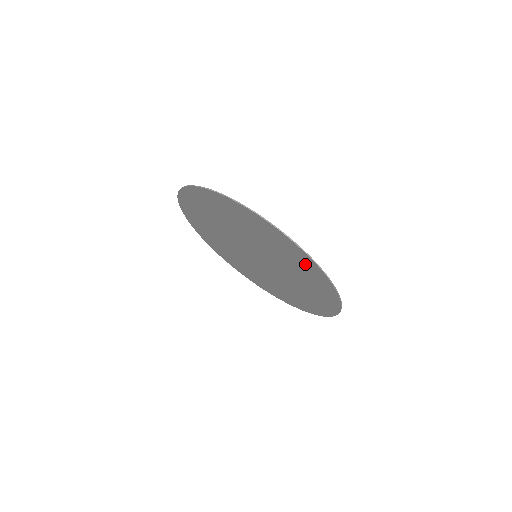
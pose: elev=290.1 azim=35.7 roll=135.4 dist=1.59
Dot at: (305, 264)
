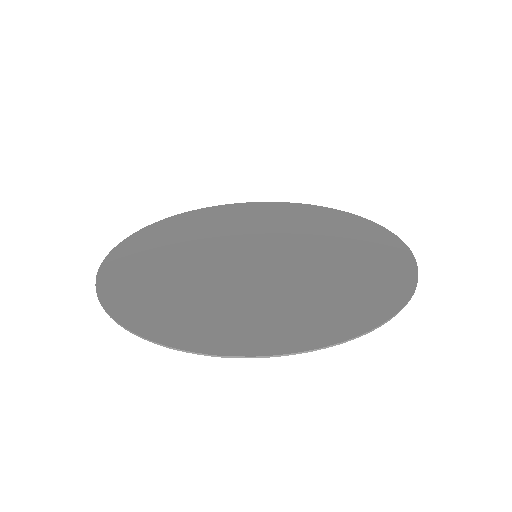
Dot at: (378, 245)
